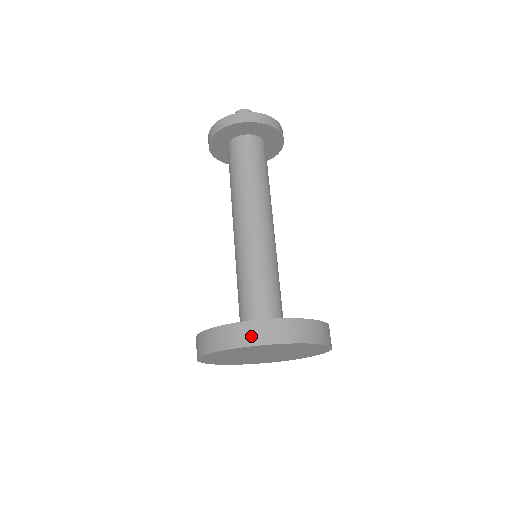
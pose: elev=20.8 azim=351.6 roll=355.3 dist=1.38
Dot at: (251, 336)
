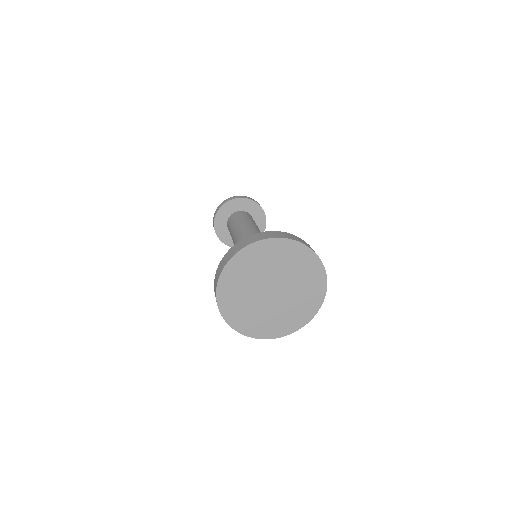
Dot at: (223, 264)
